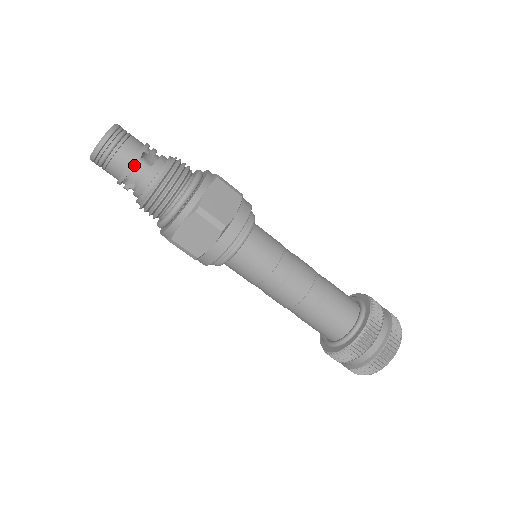
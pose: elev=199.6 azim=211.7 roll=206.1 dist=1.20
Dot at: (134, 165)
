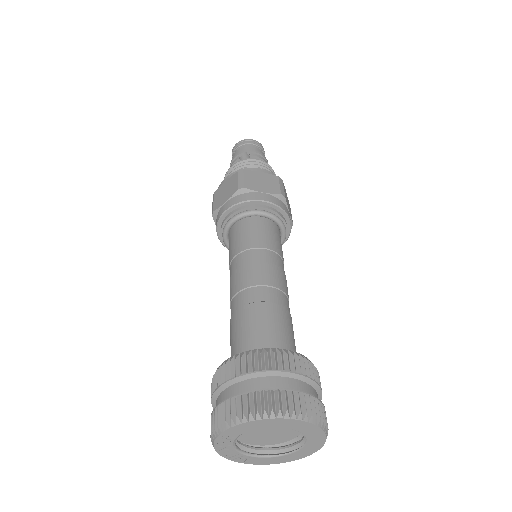
Dot at: (262, 155)
